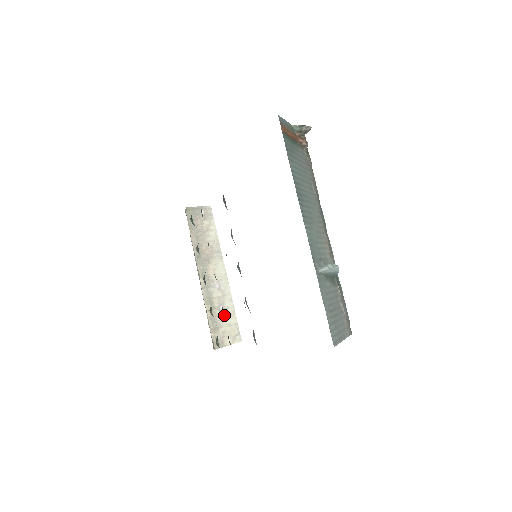
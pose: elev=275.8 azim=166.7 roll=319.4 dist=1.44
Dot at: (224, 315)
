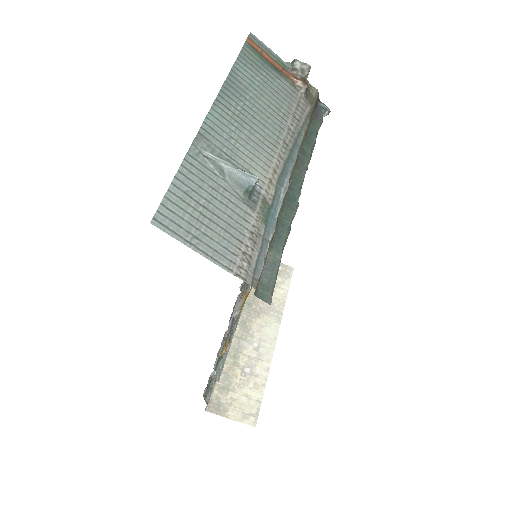
Dot at: (246, 380)
